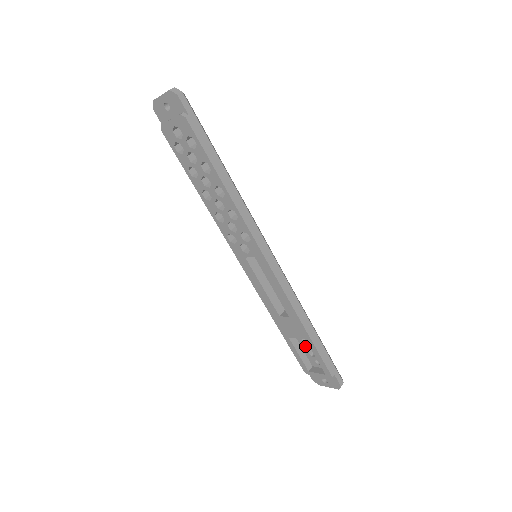
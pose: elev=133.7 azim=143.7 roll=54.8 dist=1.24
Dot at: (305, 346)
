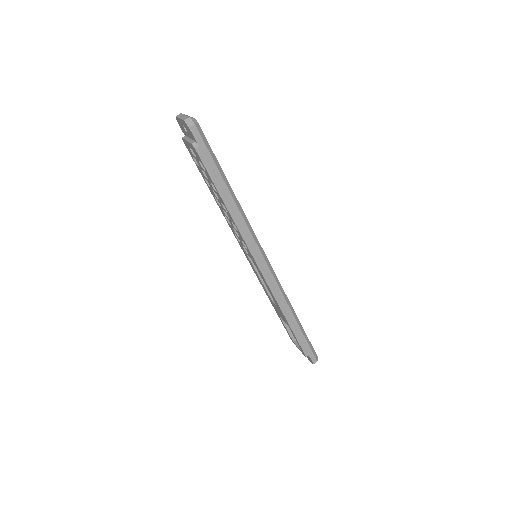
Dot at: occluded
